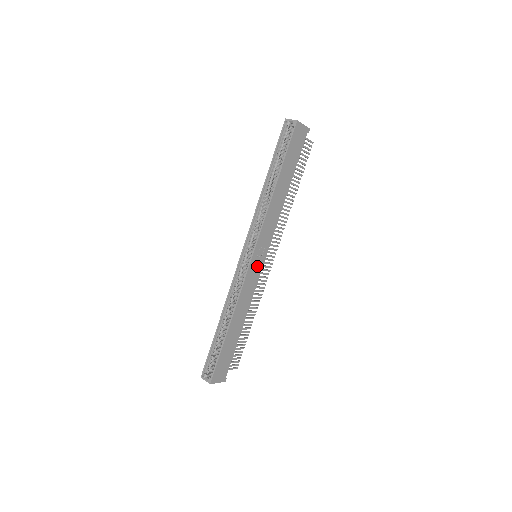
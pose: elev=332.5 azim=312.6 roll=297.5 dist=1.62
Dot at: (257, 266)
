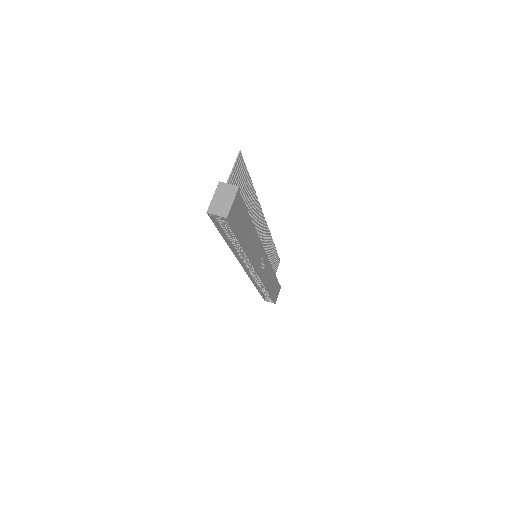
Dot at: (264, 264)
